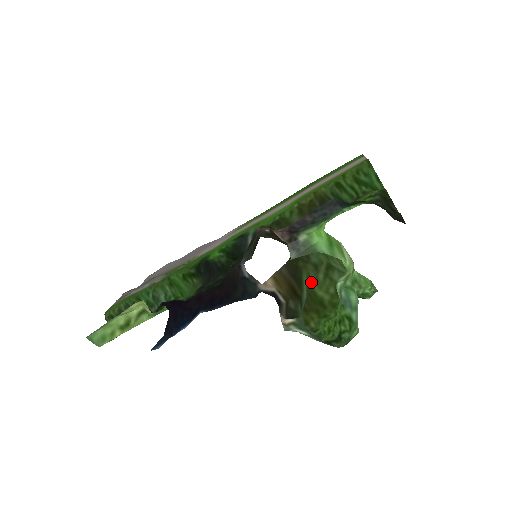
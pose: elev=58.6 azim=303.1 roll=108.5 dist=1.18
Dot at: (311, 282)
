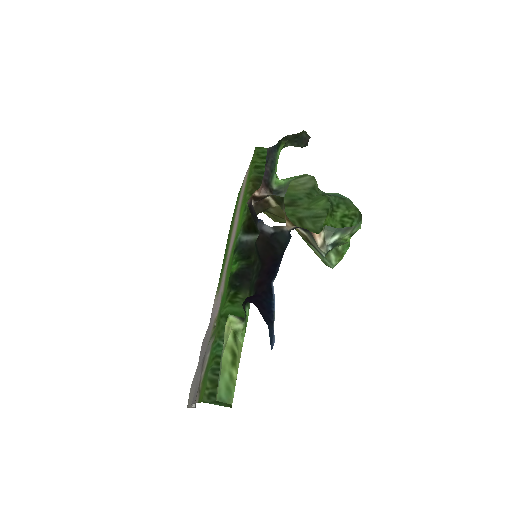
Dot at: occluded
